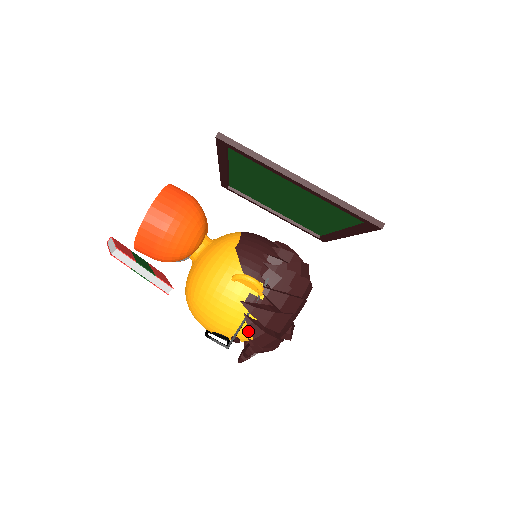
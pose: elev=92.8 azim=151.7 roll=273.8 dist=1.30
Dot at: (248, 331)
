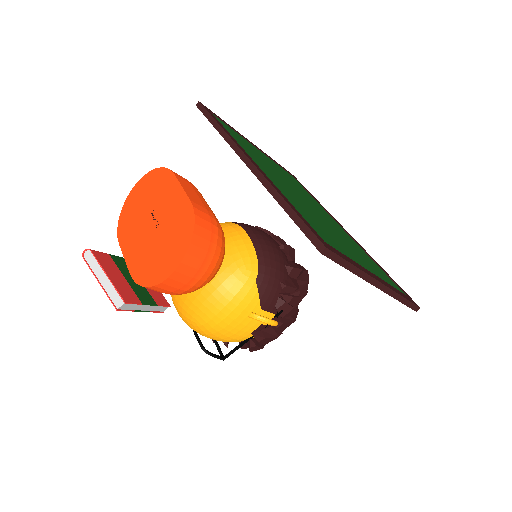
Dot at: occluded
